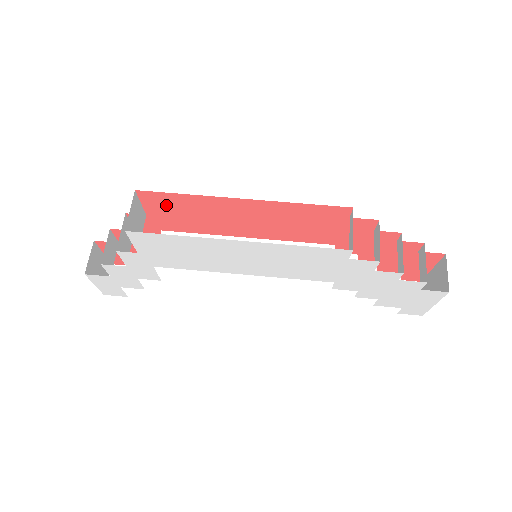
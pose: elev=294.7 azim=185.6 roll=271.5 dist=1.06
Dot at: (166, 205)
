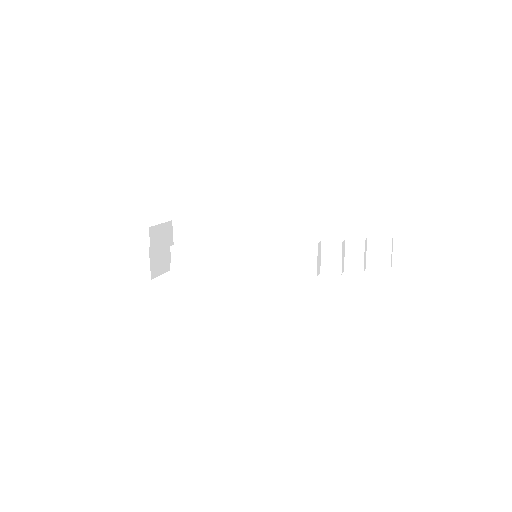
Dot at: occluded
